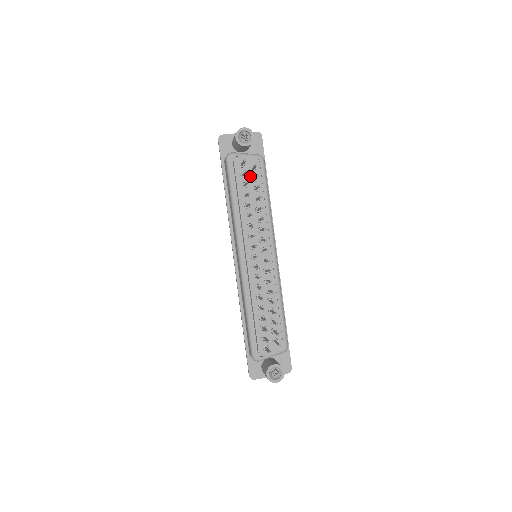
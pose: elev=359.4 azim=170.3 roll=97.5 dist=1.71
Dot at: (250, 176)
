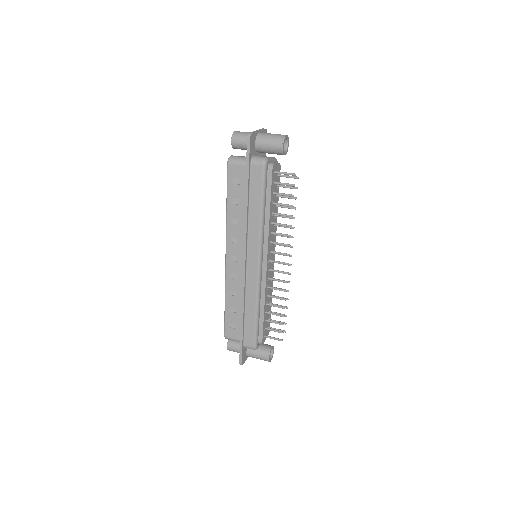
Dot at: occluded
